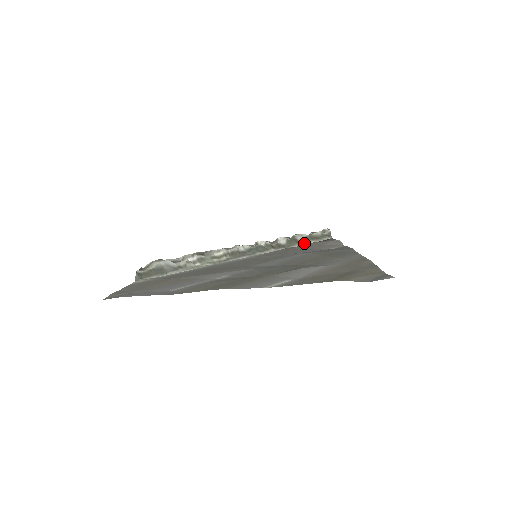
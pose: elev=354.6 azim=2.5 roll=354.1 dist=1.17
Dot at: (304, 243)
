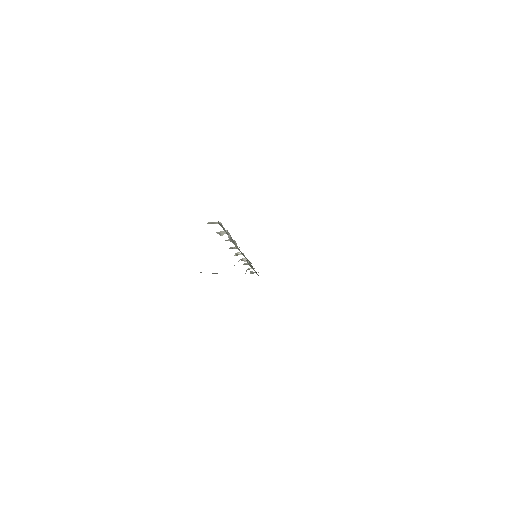
Dot at: occluded
